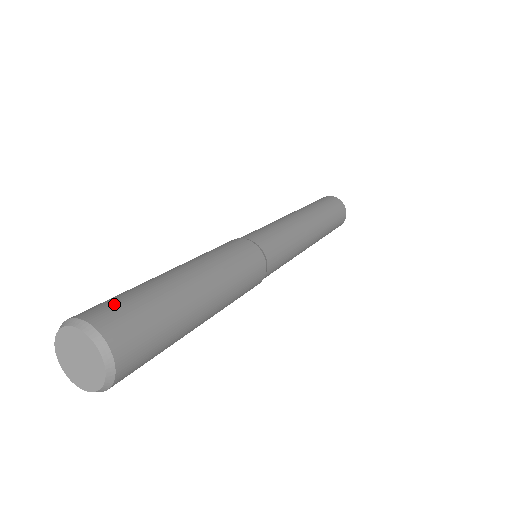
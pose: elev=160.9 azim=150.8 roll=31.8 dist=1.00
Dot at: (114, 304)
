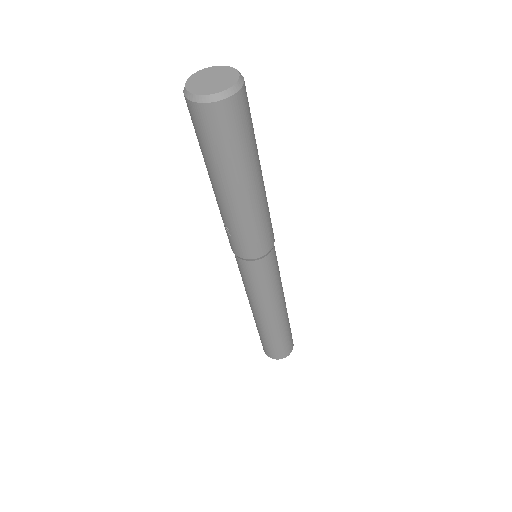
Dot at: occluded
